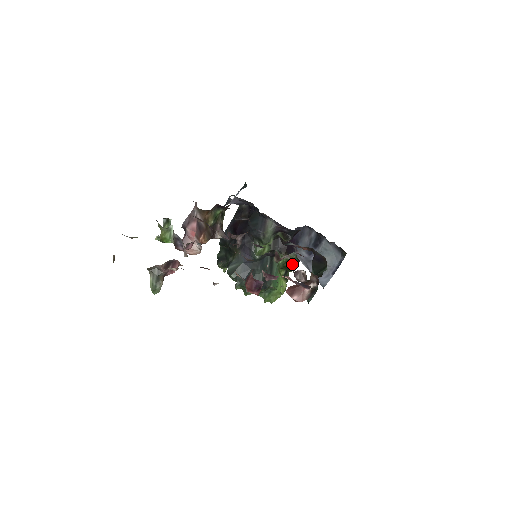
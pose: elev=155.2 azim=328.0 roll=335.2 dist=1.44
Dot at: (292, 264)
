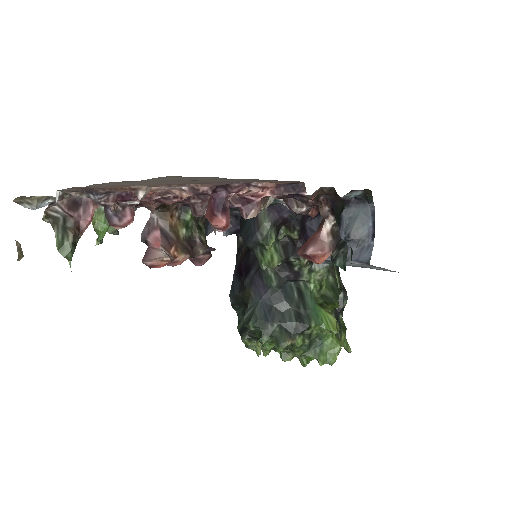
Dot at: (282, 199)
